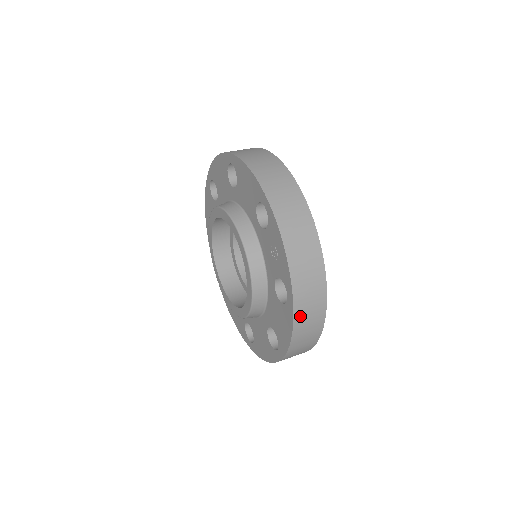
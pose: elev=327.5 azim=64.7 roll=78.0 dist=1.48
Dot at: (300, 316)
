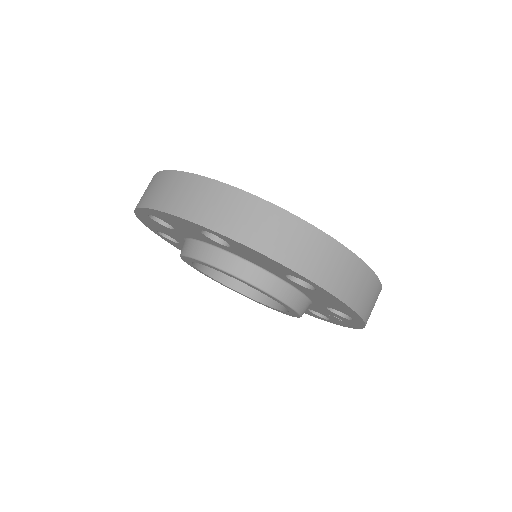
Dot at: occluded
